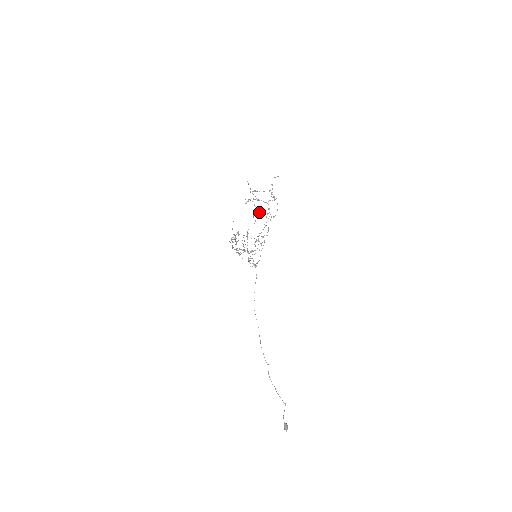
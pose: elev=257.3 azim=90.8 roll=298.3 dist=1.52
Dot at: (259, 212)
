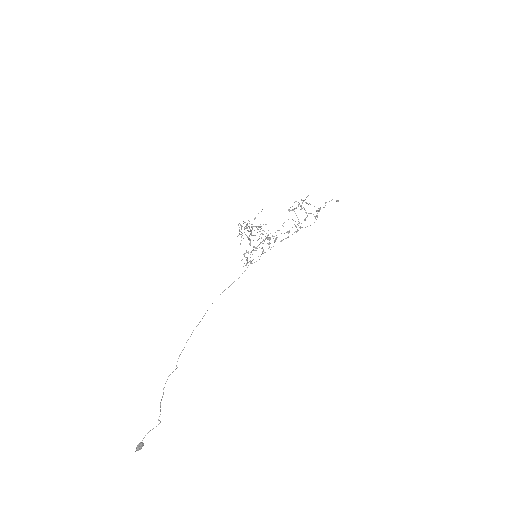
Dot at: occluded
